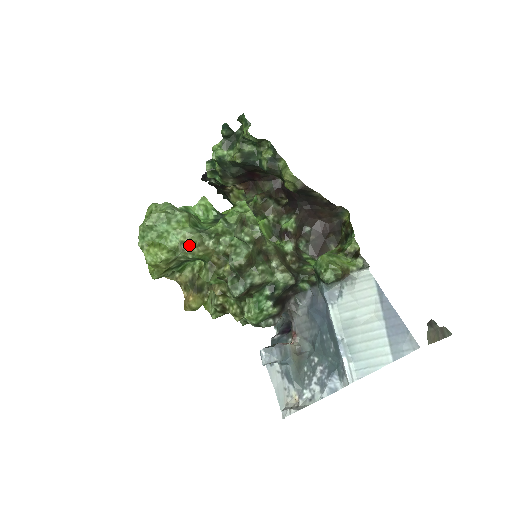
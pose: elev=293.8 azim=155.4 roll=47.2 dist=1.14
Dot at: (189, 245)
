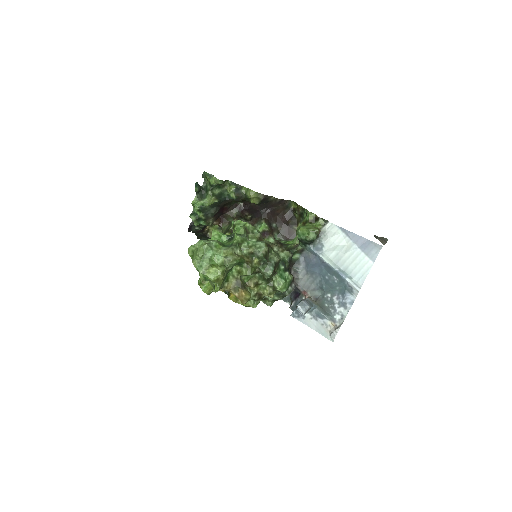
Dot at: (231, 256)
